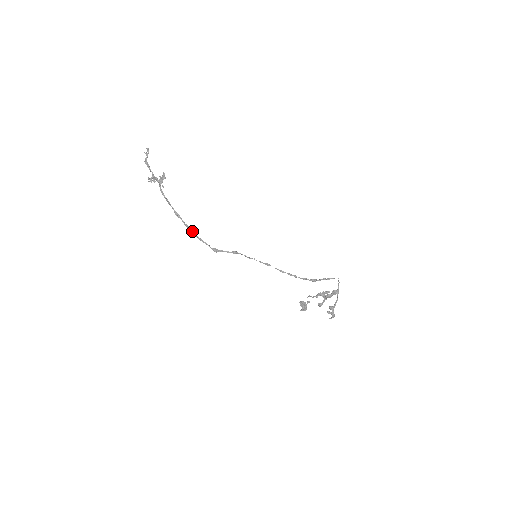
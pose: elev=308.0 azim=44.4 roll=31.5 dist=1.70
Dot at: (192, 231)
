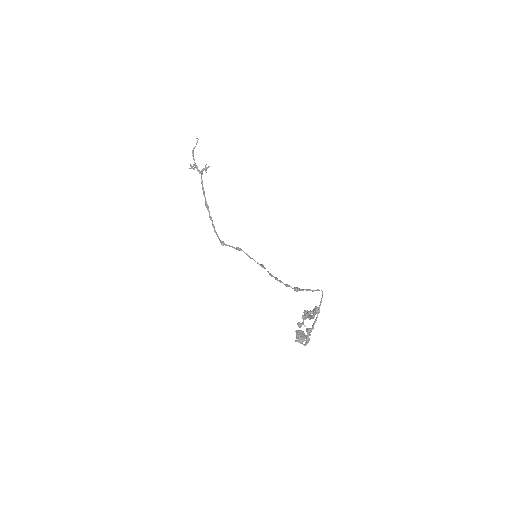
Dot at: (212, 223)
